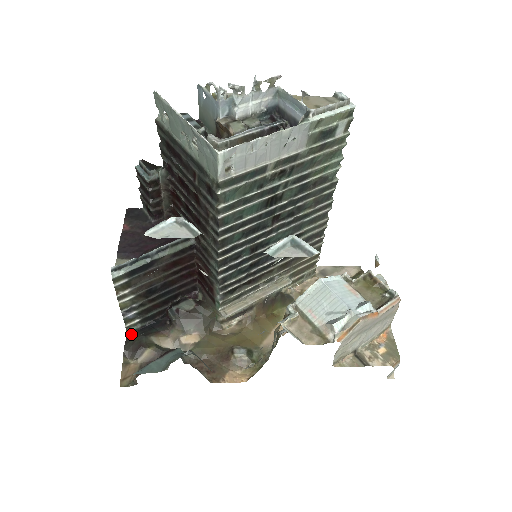
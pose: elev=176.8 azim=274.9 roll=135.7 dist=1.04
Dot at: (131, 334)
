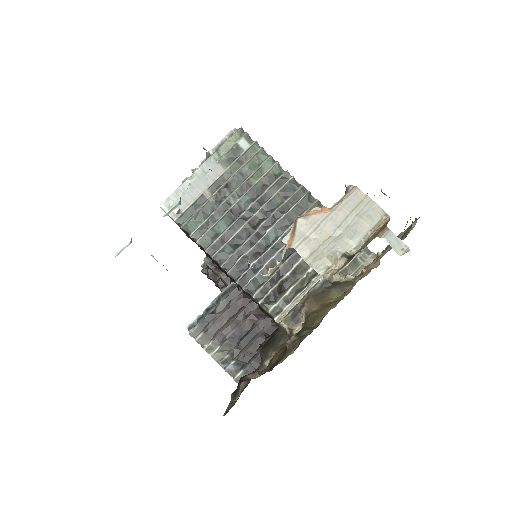
Dot at: occluded
